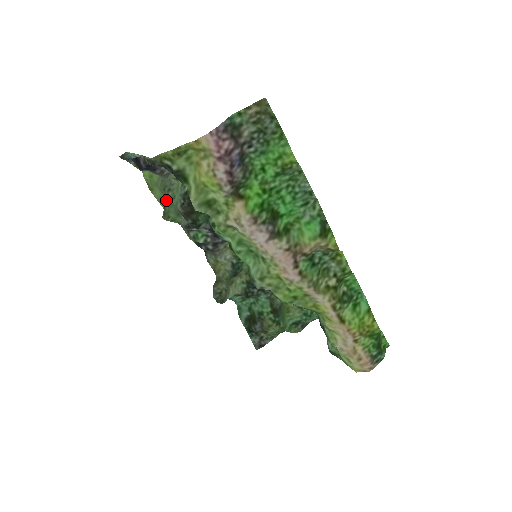
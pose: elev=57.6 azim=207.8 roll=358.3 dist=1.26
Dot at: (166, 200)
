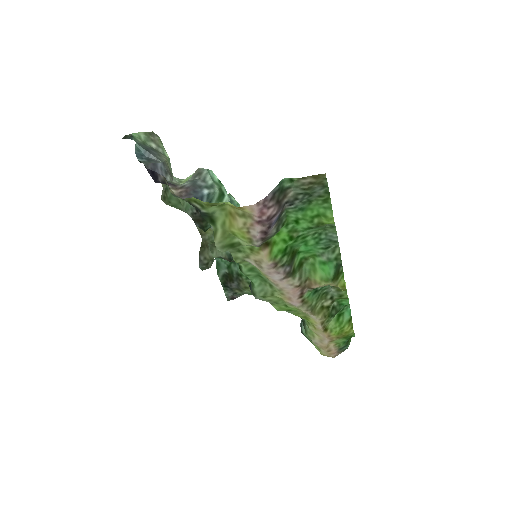
Dot at: occluded
